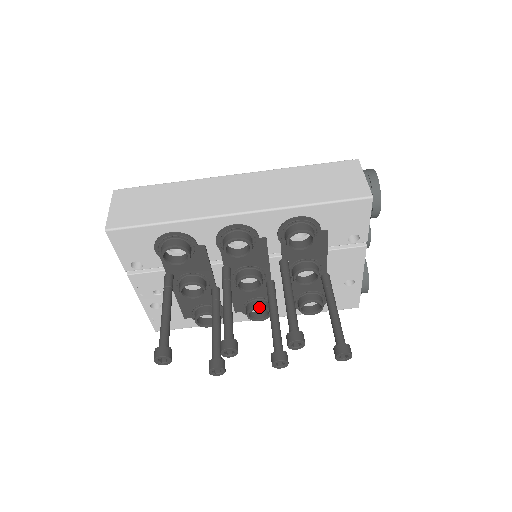
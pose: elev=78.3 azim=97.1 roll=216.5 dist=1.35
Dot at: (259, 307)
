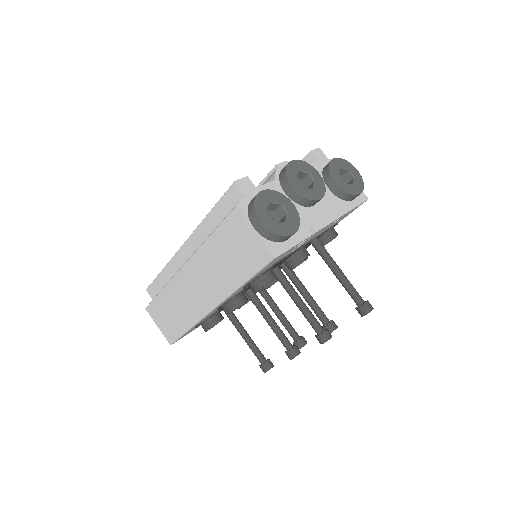
Dot at: occluded
